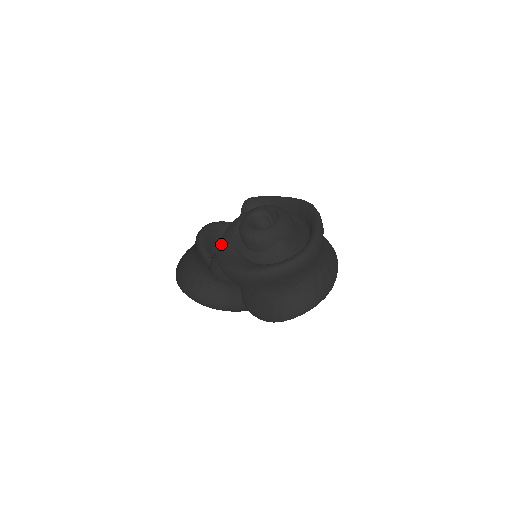
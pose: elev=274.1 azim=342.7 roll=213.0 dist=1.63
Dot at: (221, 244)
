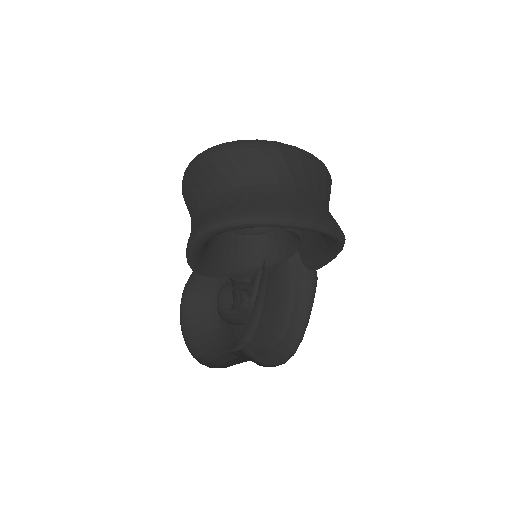
Dot at: occluded
